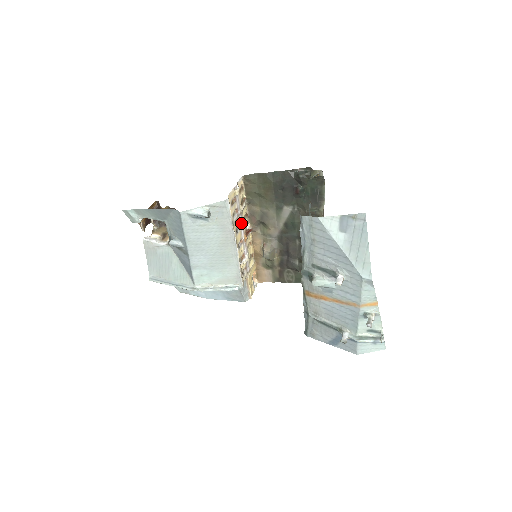
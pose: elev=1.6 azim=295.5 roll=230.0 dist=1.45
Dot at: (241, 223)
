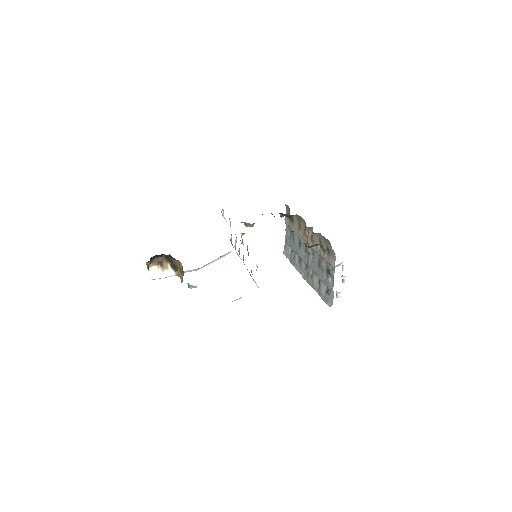
Dot at: occluded
